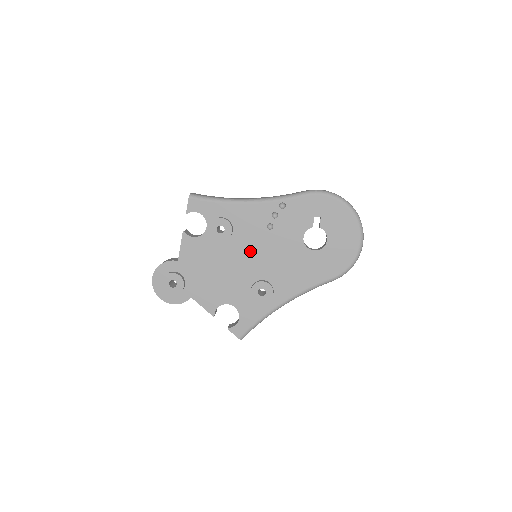
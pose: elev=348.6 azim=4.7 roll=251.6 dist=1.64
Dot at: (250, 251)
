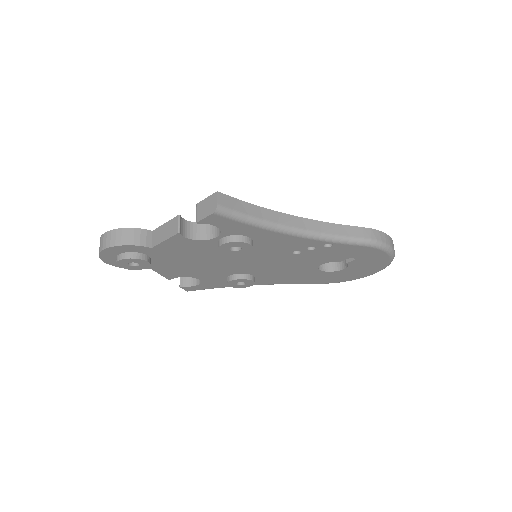
Dot at: (254, 260)
